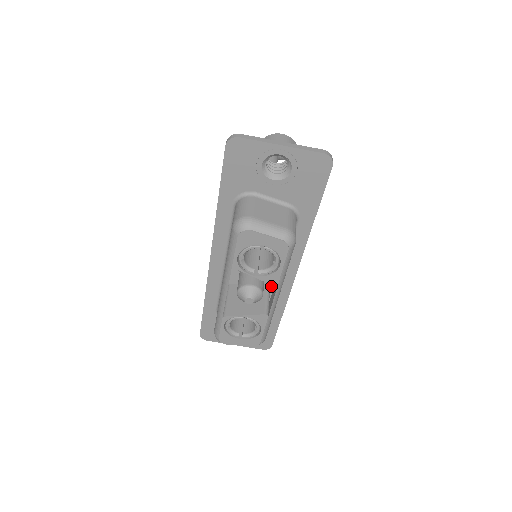
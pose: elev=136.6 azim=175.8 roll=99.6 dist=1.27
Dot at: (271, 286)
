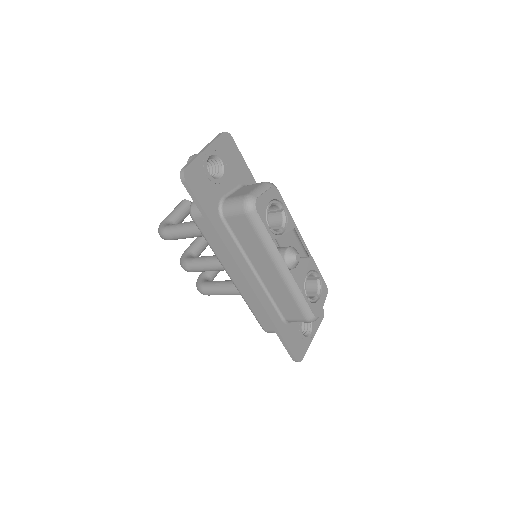
Dot at: occluded
